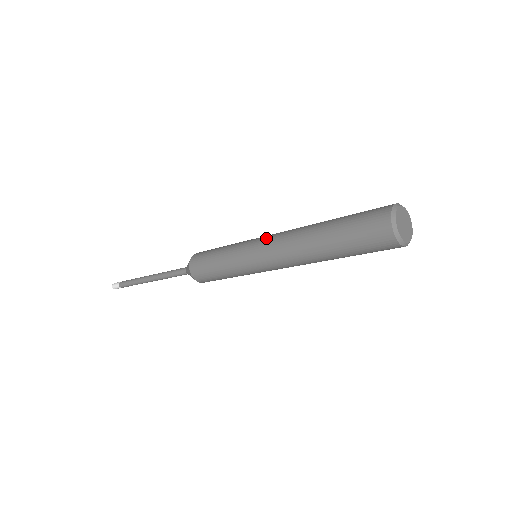
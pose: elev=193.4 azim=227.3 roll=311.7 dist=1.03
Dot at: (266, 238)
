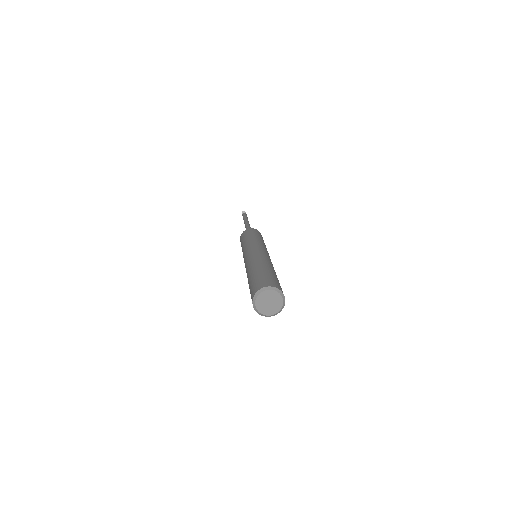
Dot at: (254, 250)
